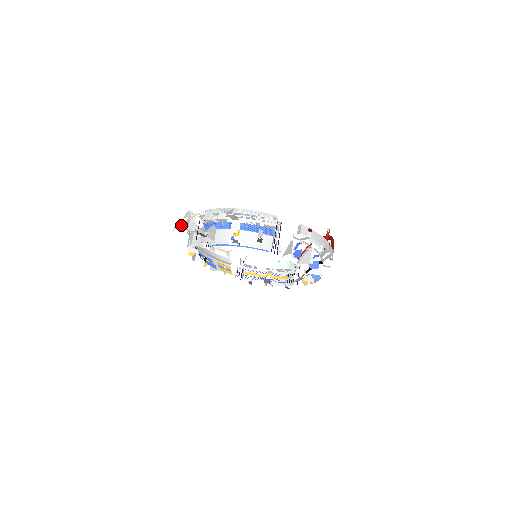
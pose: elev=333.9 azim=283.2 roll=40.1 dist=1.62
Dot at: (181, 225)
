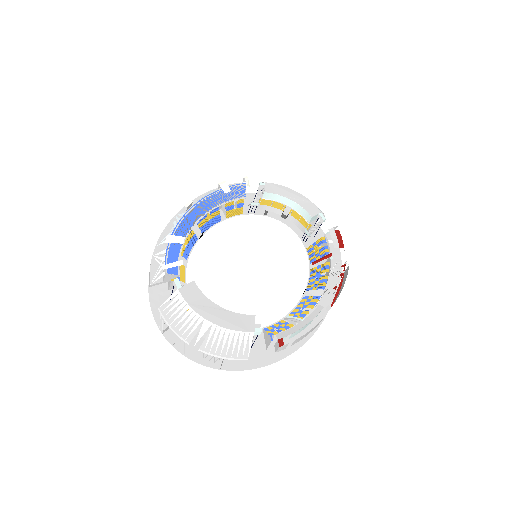
Dot at: (153, 285)
